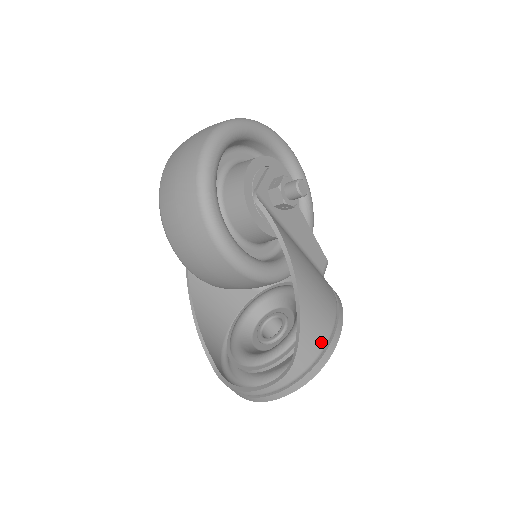
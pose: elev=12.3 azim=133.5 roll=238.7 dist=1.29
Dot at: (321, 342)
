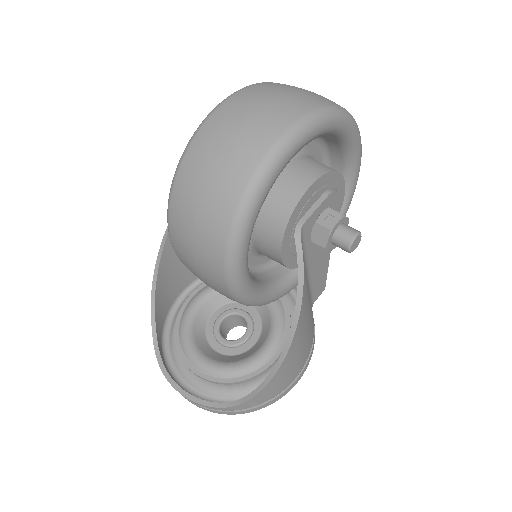
Dot at: (279, 391)
